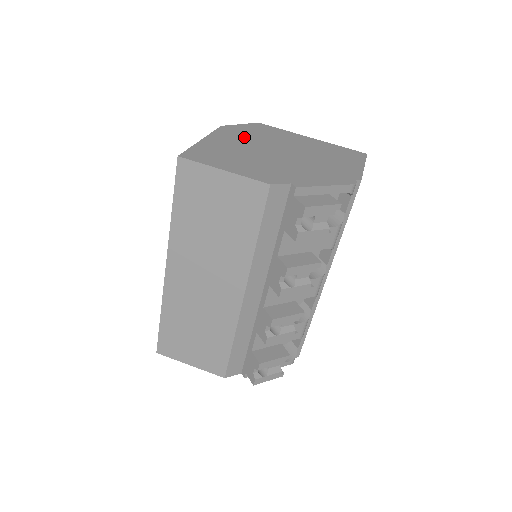
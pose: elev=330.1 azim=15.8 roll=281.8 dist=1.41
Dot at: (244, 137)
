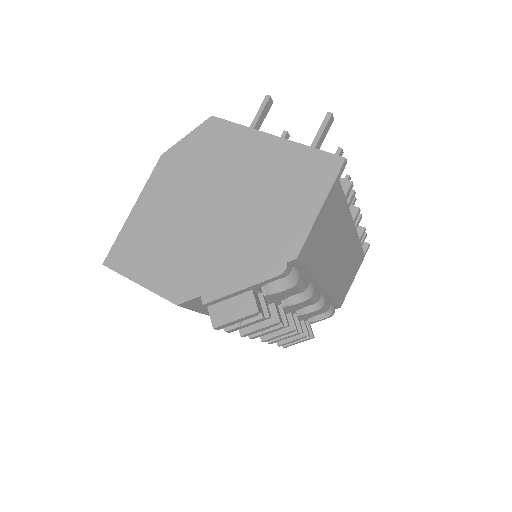
Dot at: (180, 179)
